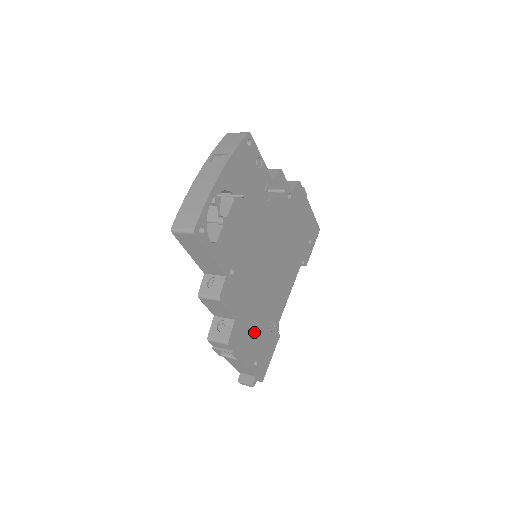
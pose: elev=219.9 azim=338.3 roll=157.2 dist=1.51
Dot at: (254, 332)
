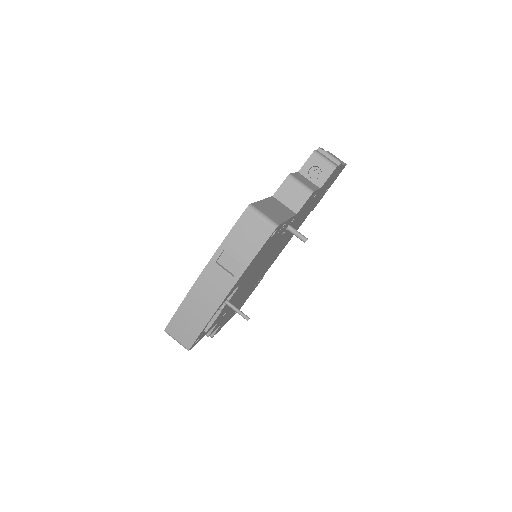
Dot at: (238, 305)
